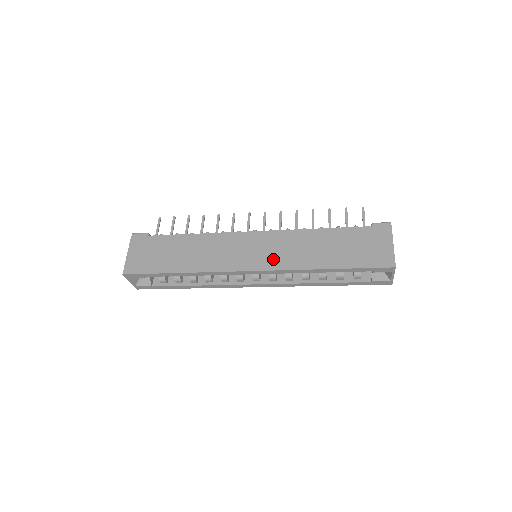
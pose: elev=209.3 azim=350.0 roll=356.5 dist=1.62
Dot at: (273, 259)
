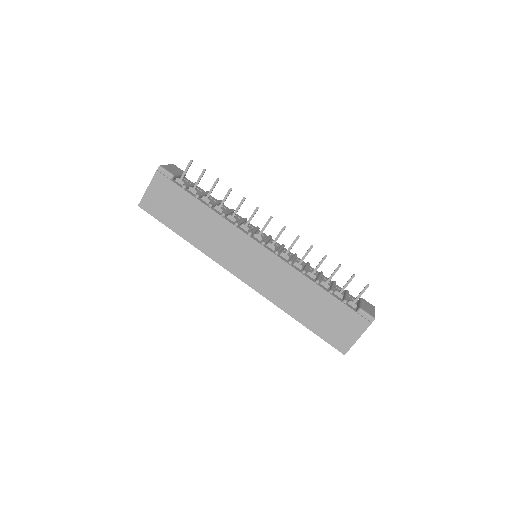
Dot at: (261, 282)
